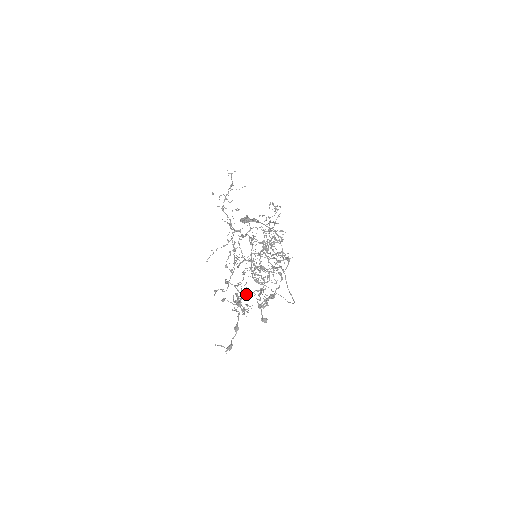
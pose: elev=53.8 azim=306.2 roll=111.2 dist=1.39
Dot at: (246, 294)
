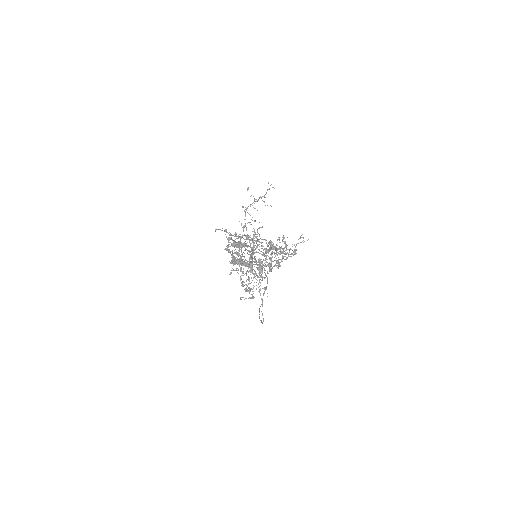
Dot at: (238, 269)
